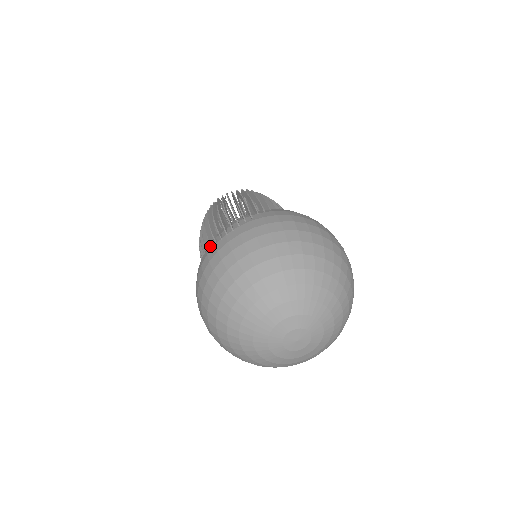
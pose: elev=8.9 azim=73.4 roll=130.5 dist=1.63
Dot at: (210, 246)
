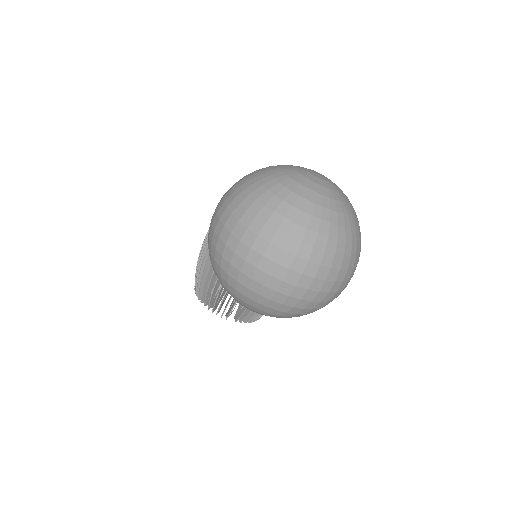
Dot at: occluded
